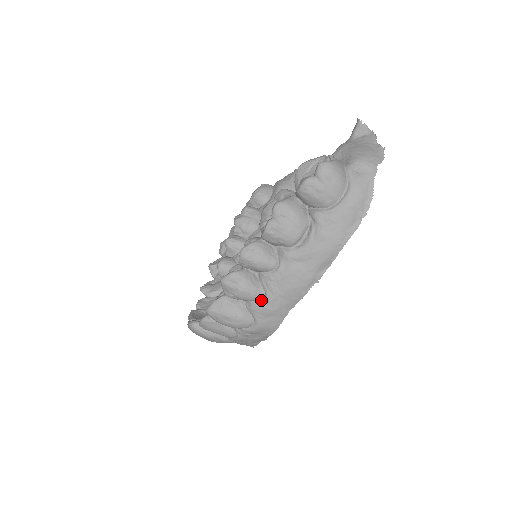
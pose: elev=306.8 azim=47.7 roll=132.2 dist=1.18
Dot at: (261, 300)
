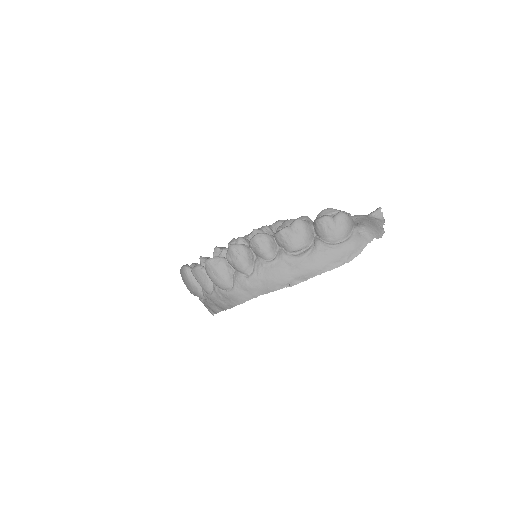
Dot at: (247, 275)
